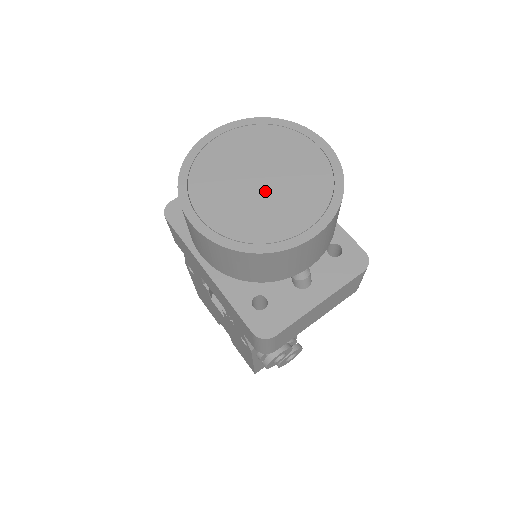
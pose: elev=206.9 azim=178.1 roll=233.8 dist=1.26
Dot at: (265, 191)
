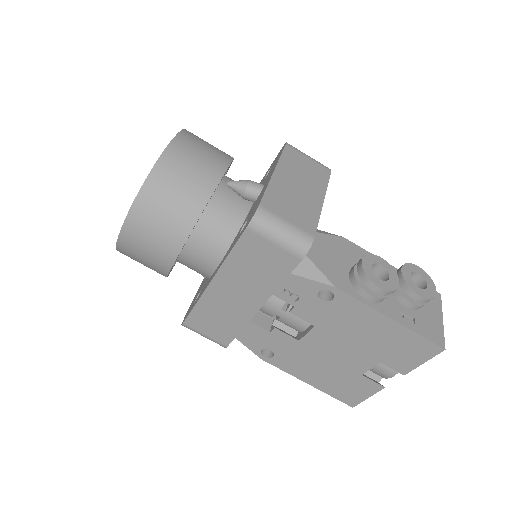
Dot at: occluded
